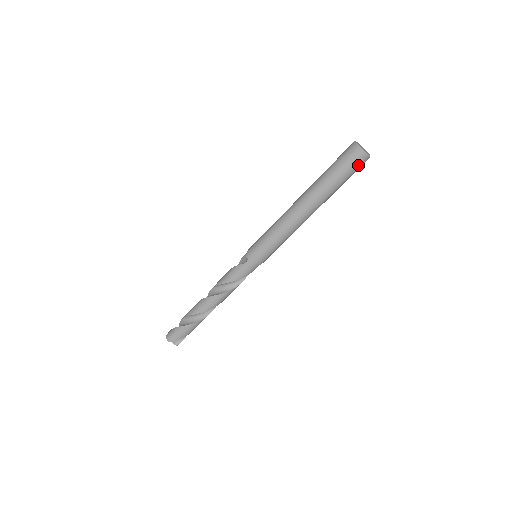
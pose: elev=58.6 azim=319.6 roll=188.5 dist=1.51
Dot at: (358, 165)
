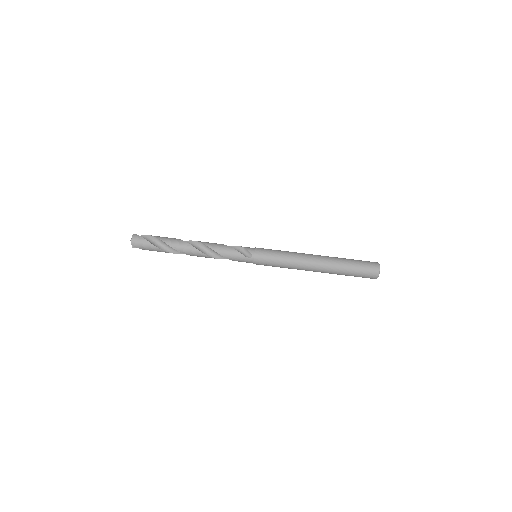
Dot at: occluded
